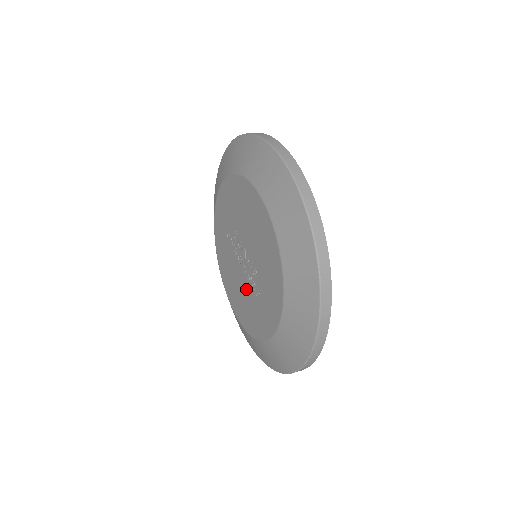
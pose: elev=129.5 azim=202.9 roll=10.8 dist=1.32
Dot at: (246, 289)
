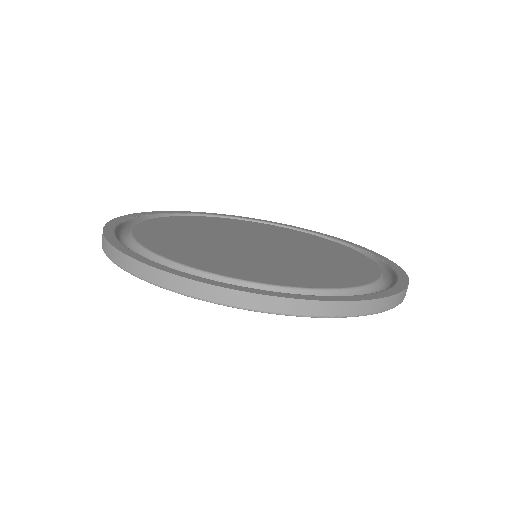
Dot at: occluded
